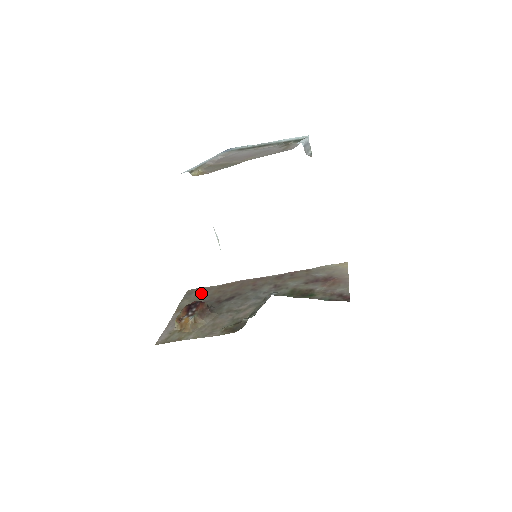
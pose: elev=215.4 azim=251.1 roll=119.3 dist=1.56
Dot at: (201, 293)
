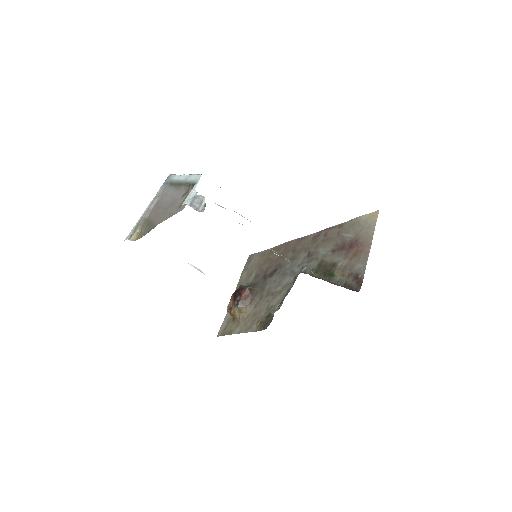
Dot at: (256, 261)
